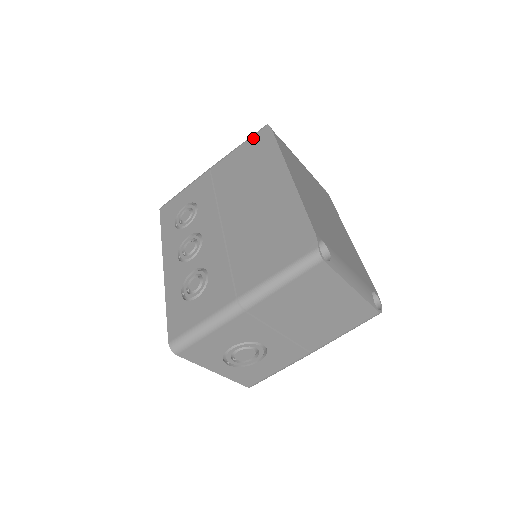
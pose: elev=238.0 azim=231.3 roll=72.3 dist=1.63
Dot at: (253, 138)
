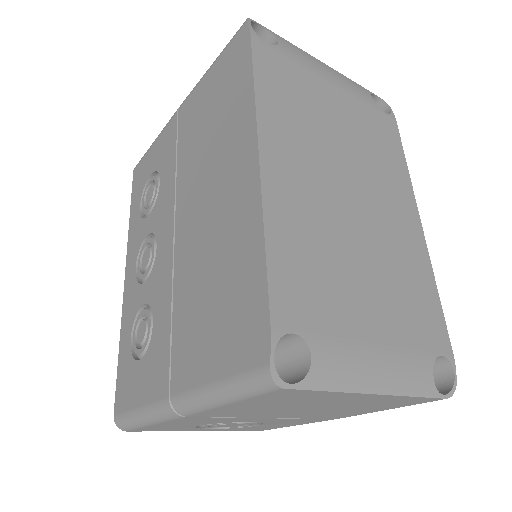
Dot at: (226, 51)
